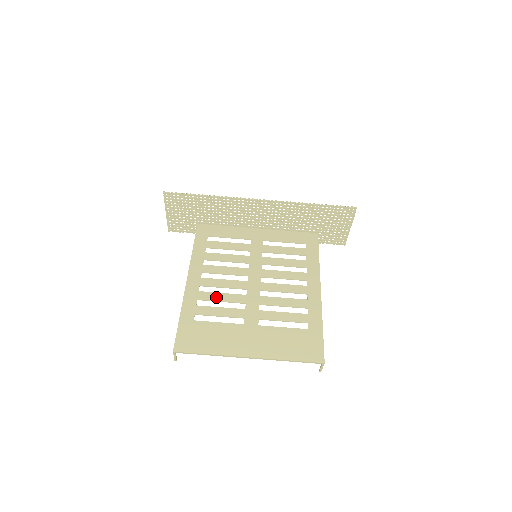
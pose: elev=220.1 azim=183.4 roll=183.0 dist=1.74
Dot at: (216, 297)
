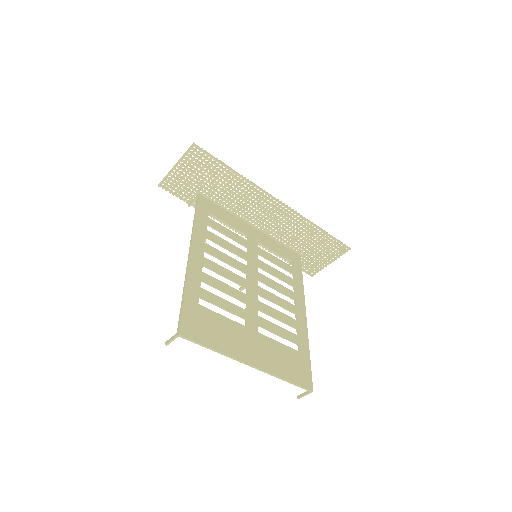
Dot at: (219, 285)
